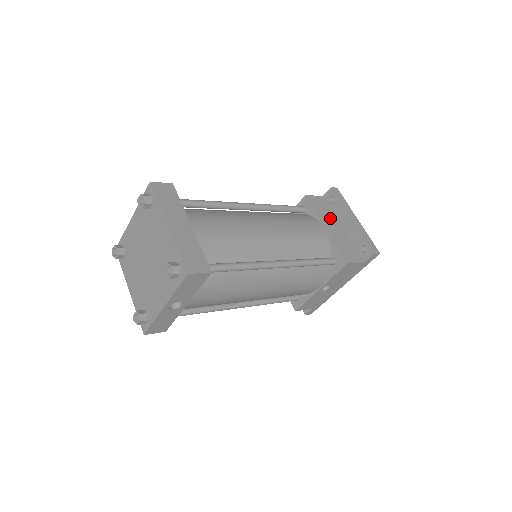
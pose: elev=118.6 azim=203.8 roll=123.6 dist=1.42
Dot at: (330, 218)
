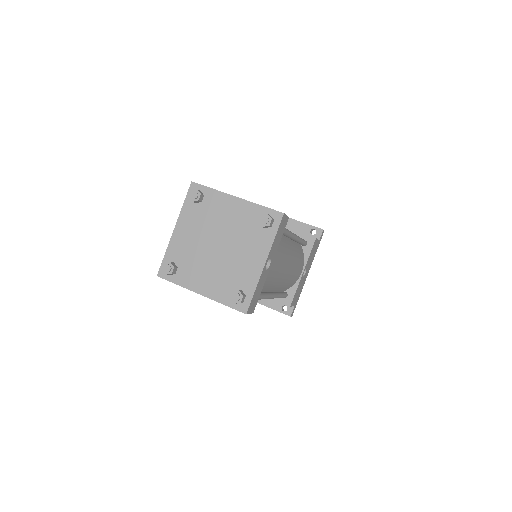
Dot at: occluded
